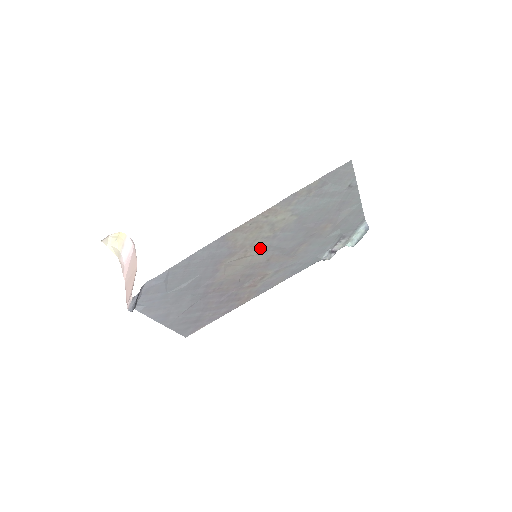
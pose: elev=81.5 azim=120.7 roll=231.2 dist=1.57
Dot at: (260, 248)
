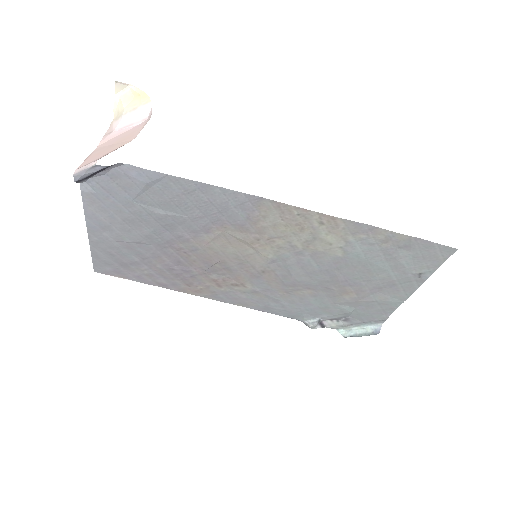
Dot at: (273, 251)
